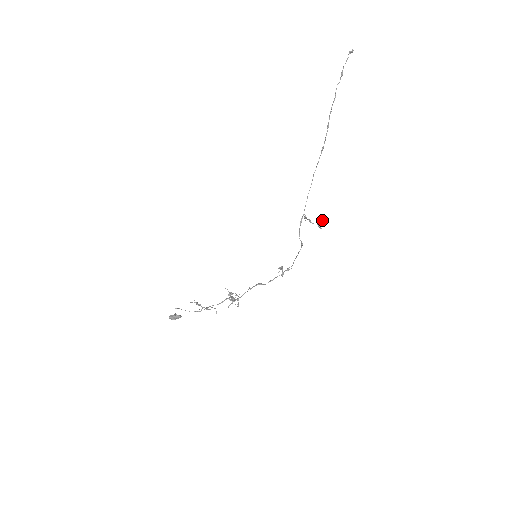
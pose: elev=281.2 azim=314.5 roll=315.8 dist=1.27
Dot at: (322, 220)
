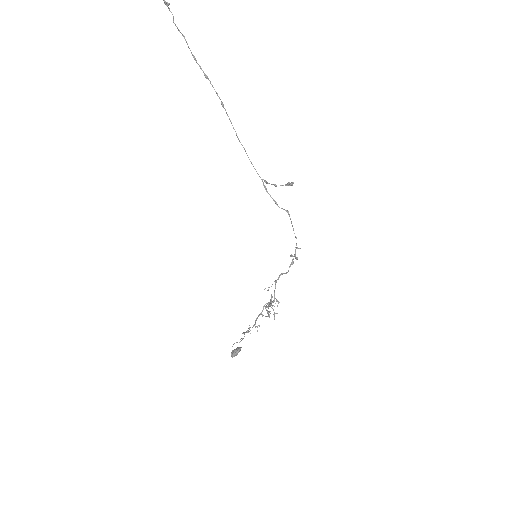
Dot at: occluded
